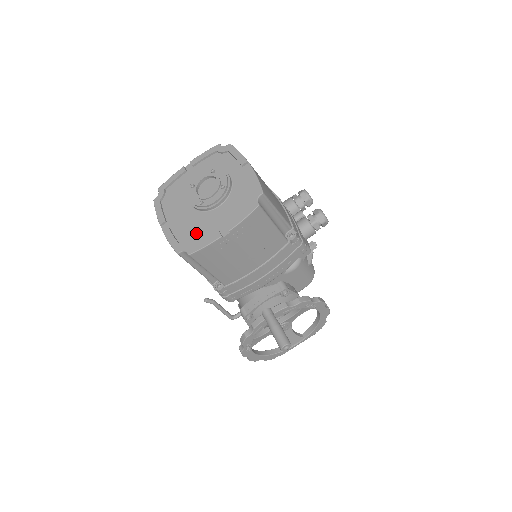
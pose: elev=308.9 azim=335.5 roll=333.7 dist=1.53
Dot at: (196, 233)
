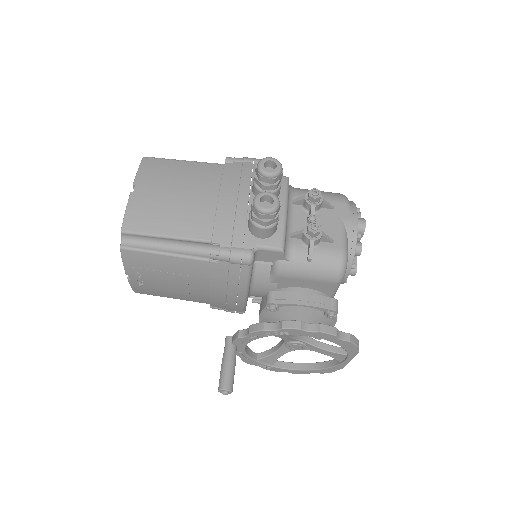
Dot at: occluded
